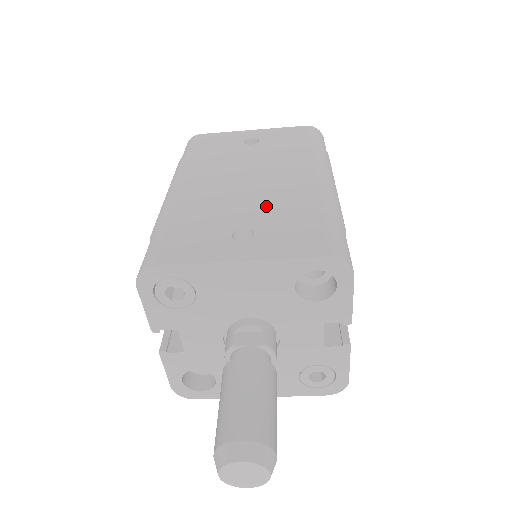
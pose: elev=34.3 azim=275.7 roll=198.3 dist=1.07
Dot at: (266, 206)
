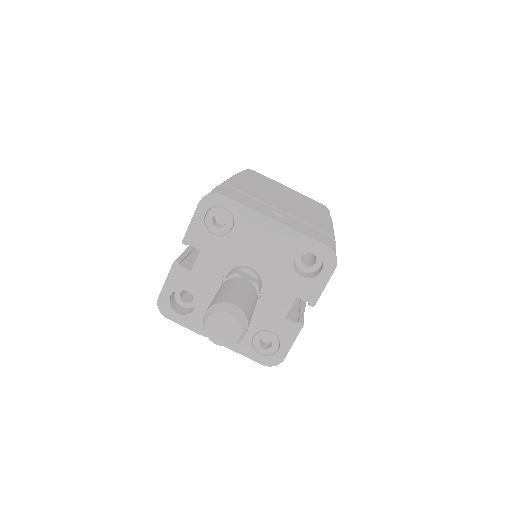
Dot at: (294, 213)
